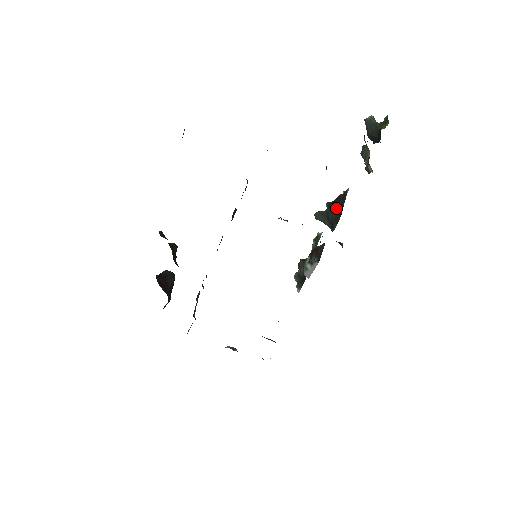
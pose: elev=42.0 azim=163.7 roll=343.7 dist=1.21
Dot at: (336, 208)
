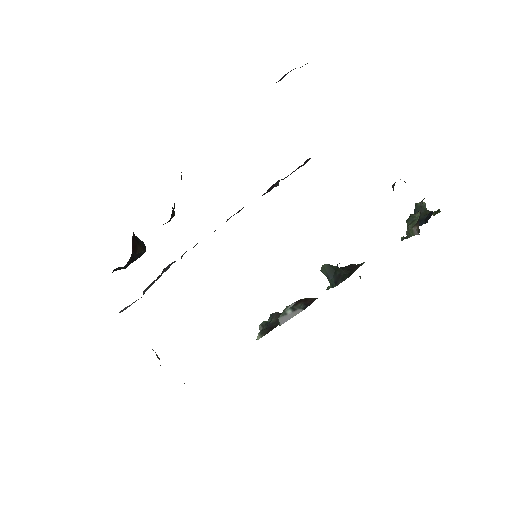
Dot at: (347, 269)
